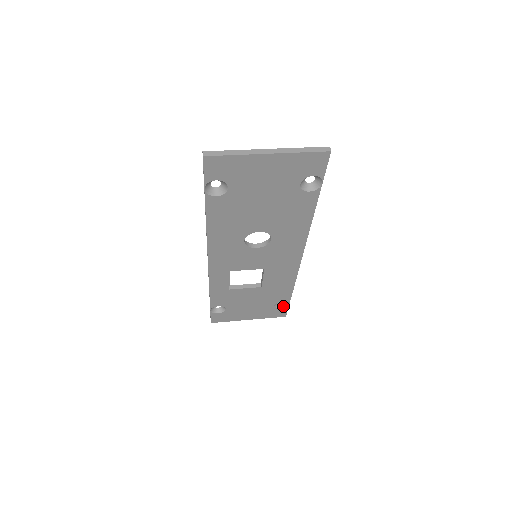
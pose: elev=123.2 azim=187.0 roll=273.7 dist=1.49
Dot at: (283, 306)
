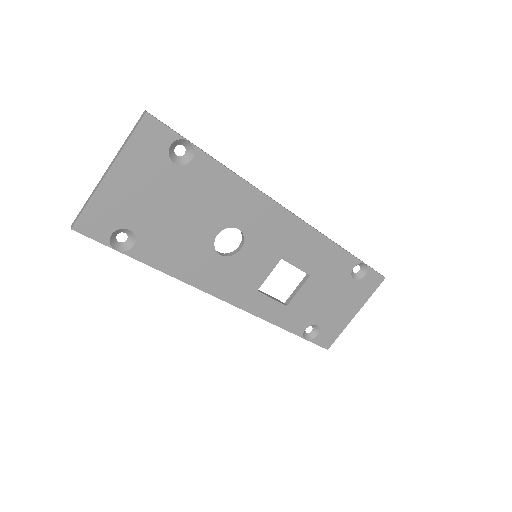
Dot at: (364, 272)
